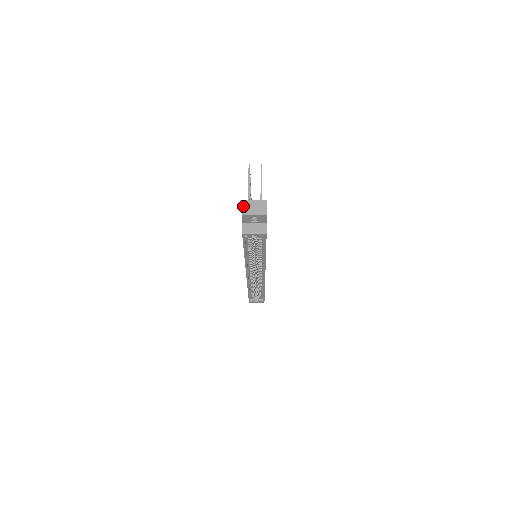
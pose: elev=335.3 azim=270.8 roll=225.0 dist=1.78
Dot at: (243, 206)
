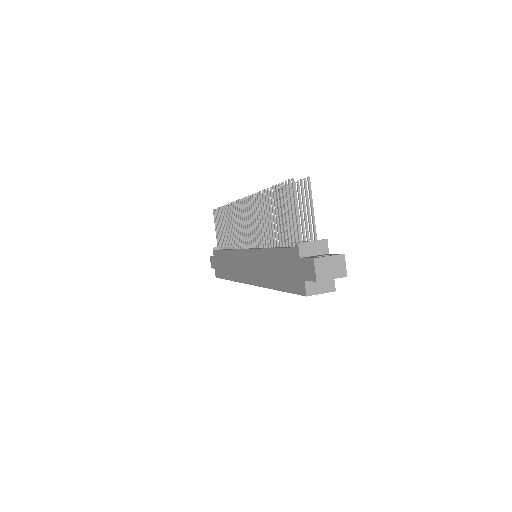
Dot at: (316, 268)
